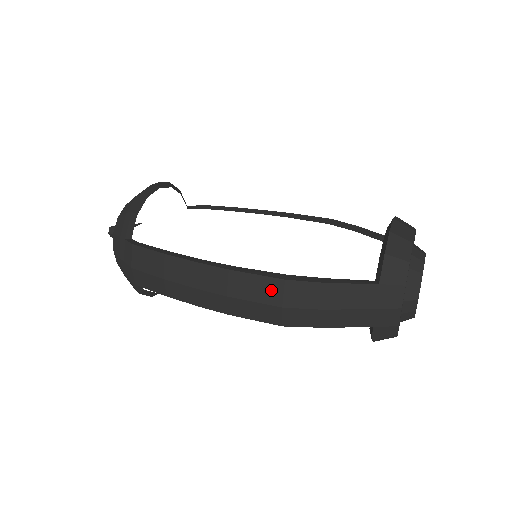
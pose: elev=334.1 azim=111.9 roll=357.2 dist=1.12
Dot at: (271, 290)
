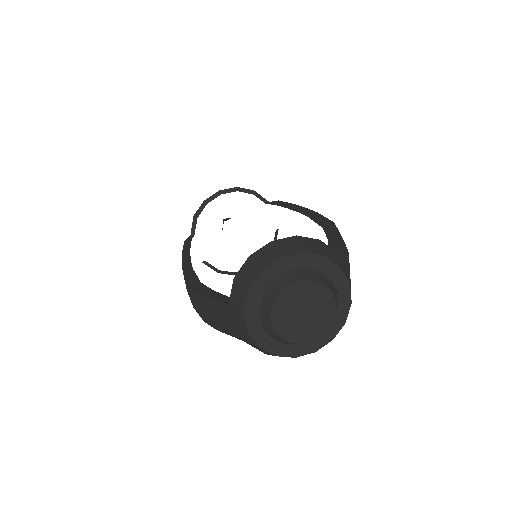
Dot at: (189, 292)
